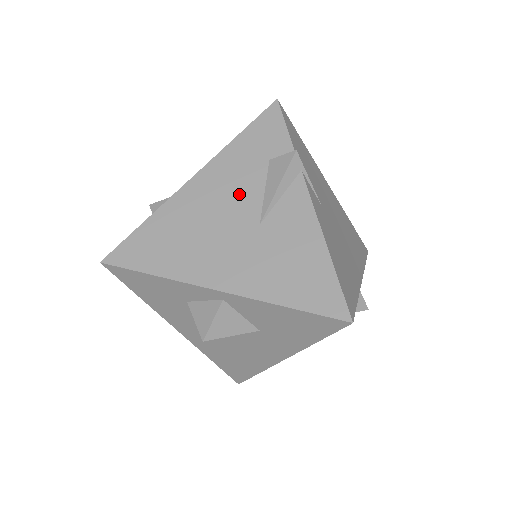
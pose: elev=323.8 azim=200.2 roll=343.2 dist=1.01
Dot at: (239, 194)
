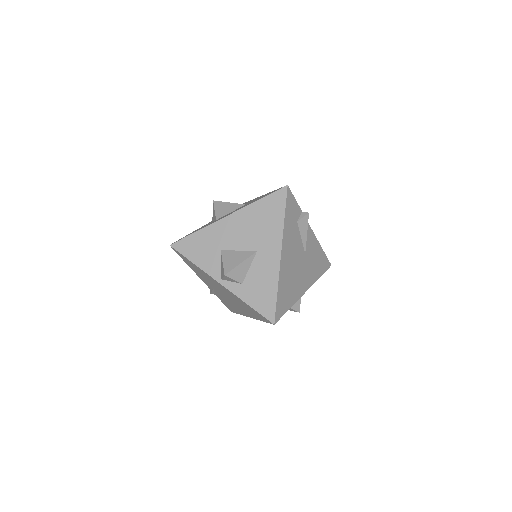
Dot at: (296, 247)
